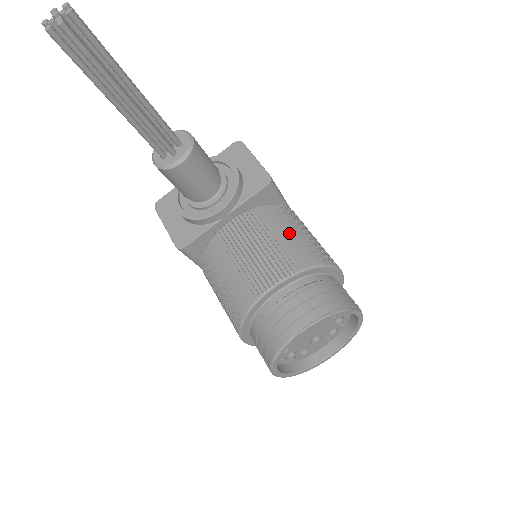
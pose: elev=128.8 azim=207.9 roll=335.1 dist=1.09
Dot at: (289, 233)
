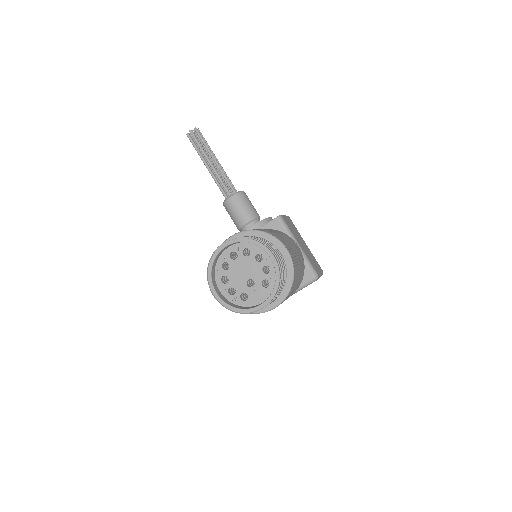
Dot at: occluded
